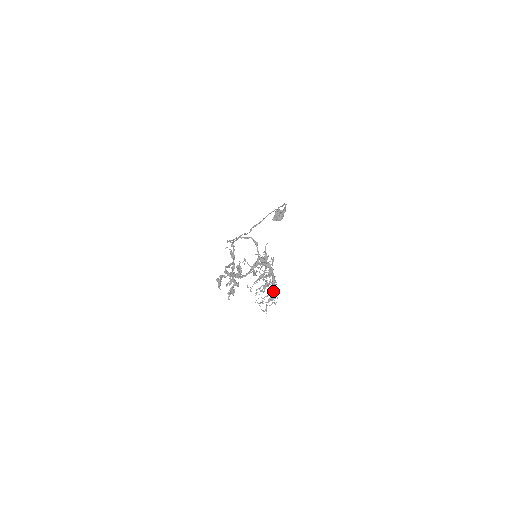
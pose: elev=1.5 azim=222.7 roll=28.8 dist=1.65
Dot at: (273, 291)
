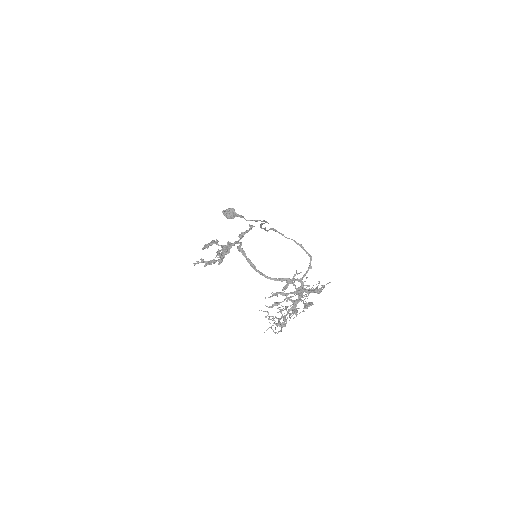
Dot at: (284, 318)
